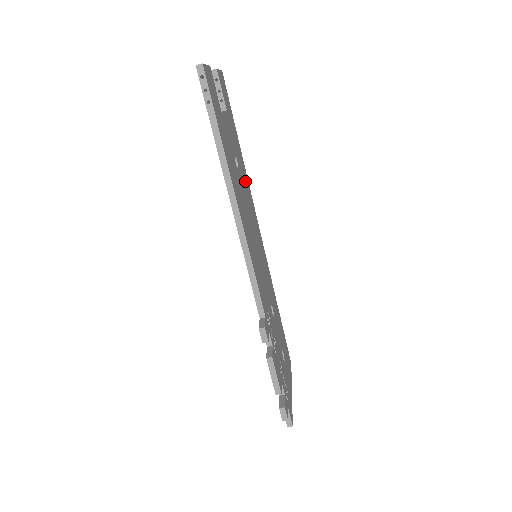
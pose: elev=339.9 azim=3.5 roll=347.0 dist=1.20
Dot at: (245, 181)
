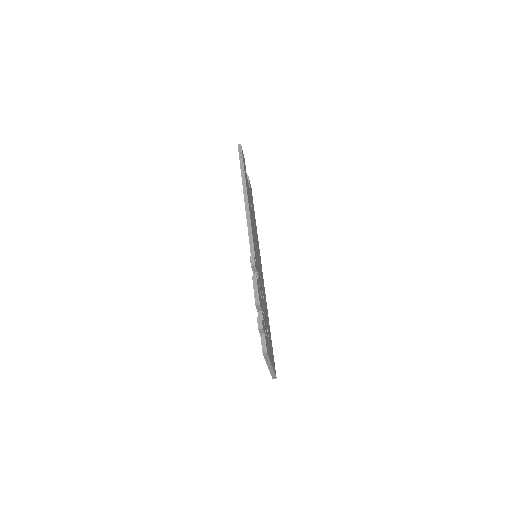
Dot at: occluded
